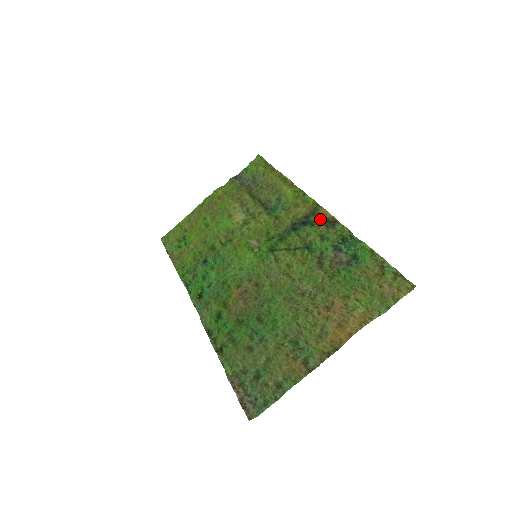
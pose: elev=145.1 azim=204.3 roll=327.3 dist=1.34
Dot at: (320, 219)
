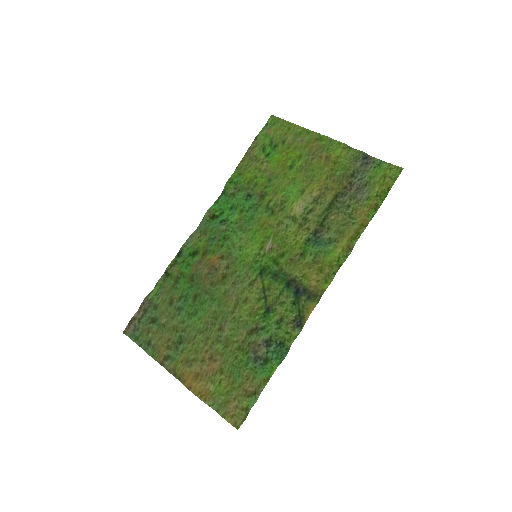
Dot at: (303, 308)
